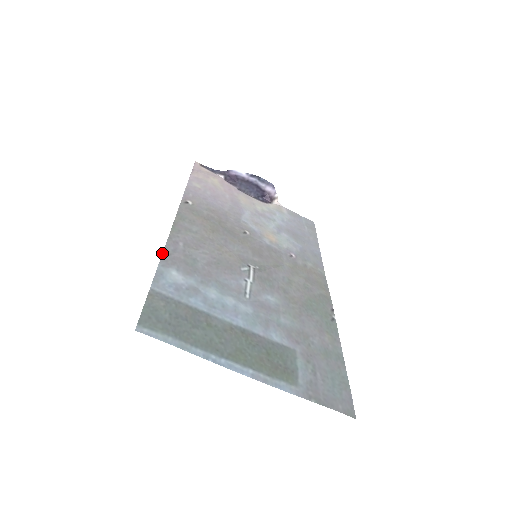
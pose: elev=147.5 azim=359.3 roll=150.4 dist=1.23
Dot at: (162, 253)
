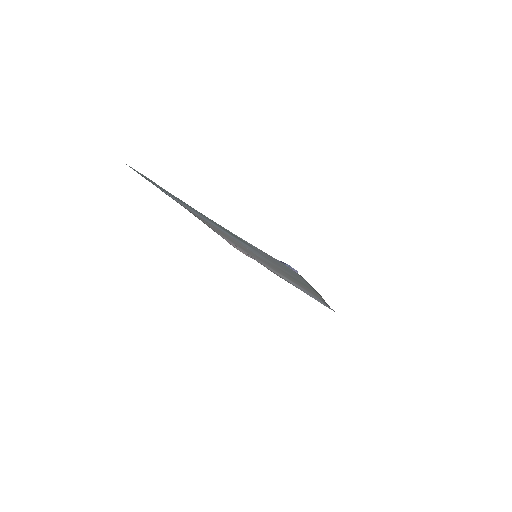
Dot at: occluded
